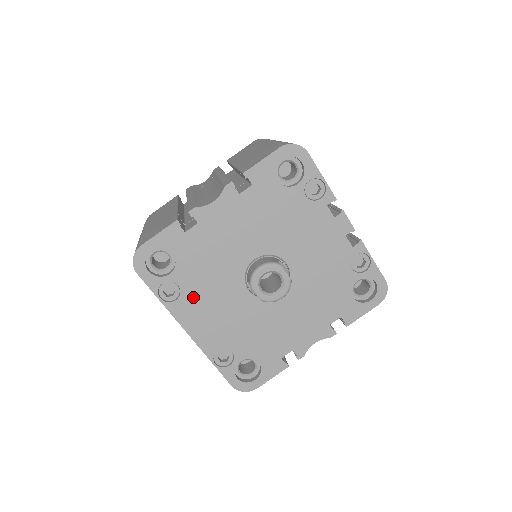
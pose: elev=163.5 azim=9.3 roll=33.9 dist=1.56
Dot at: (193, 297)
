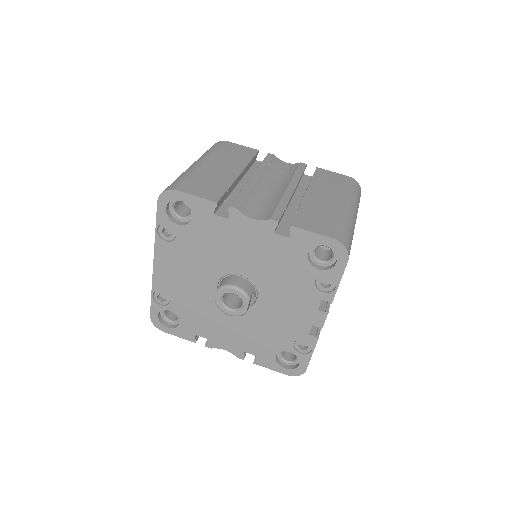
Dot at: (178, 251)
